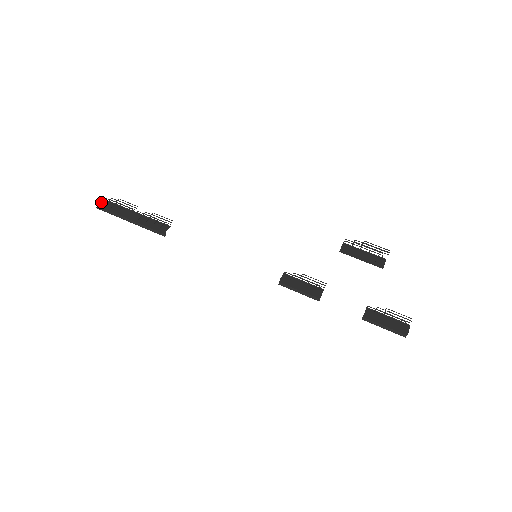
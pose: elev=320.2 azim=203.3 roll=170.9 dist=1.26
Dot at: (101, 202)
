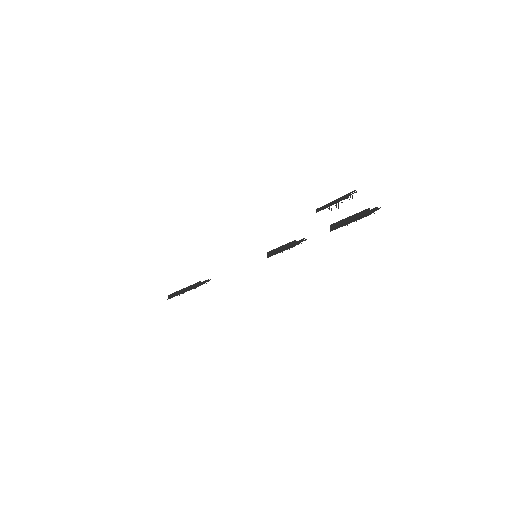
Dot at: occluded
